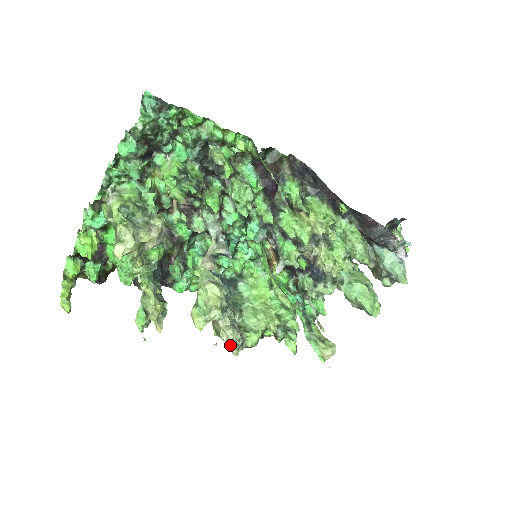
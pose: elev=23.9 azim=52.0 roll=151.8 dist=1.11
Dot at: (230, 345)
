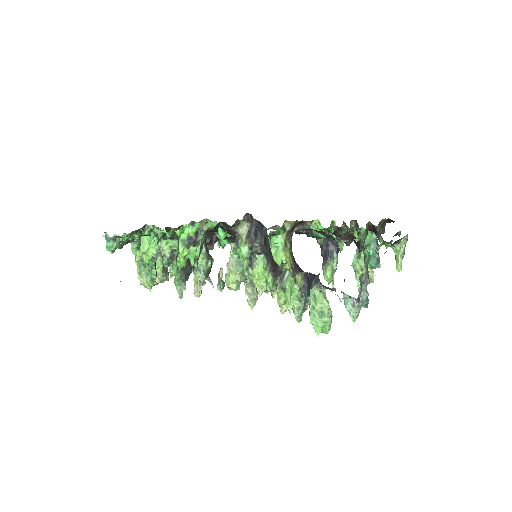
Dot at: (248, 302)
